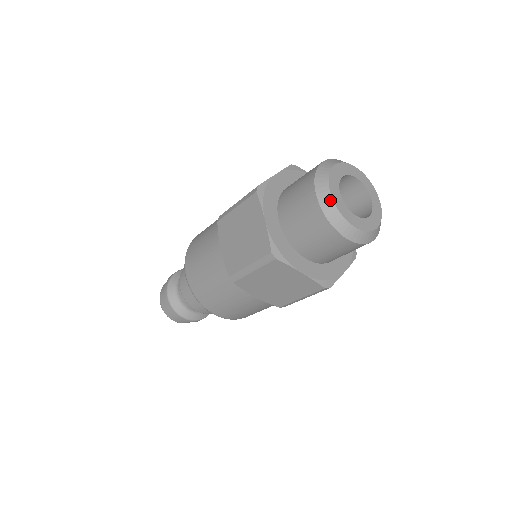
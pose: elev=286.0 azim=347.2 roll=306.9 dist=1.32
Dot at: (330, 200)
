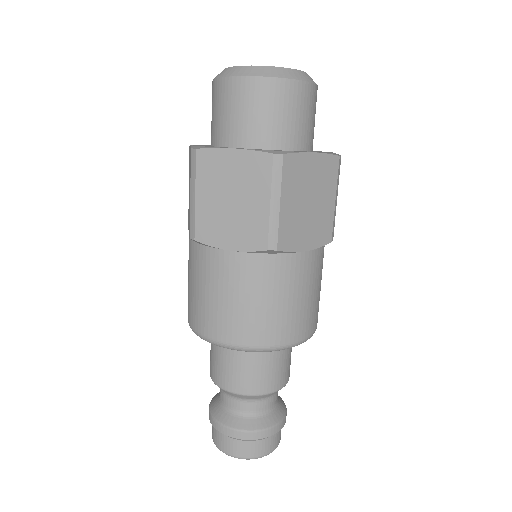
Dot at: (257, 68)
